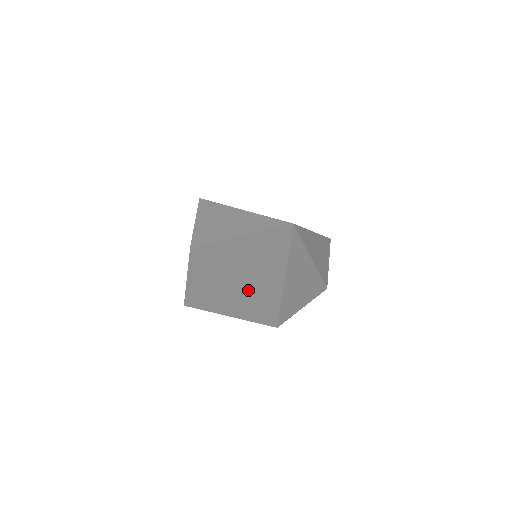
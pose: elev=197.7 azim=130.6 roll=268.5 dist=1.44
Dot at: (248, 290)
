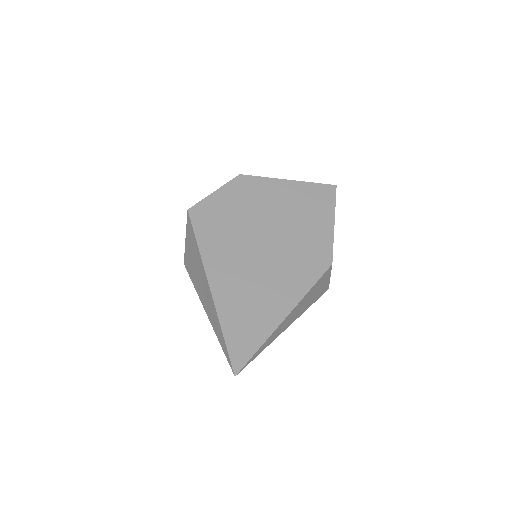
Dot at: occluded
